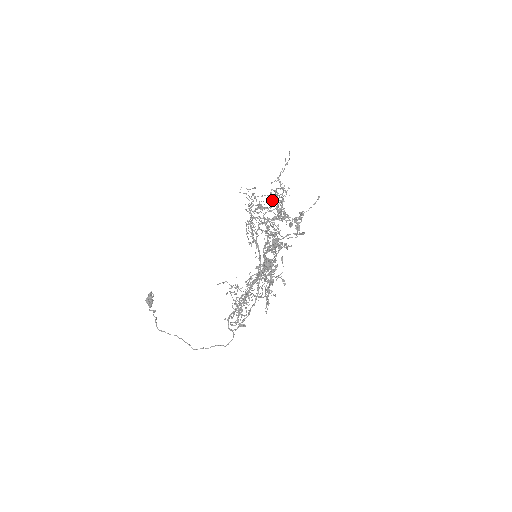
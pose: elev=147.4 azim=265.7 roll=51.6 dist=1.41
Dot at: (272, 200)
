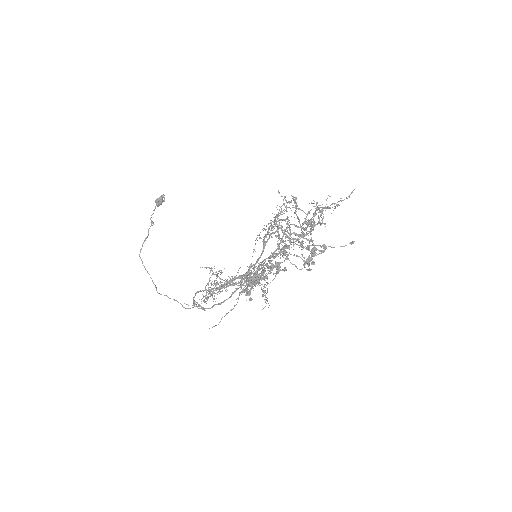
Dot at: (305, 219)
